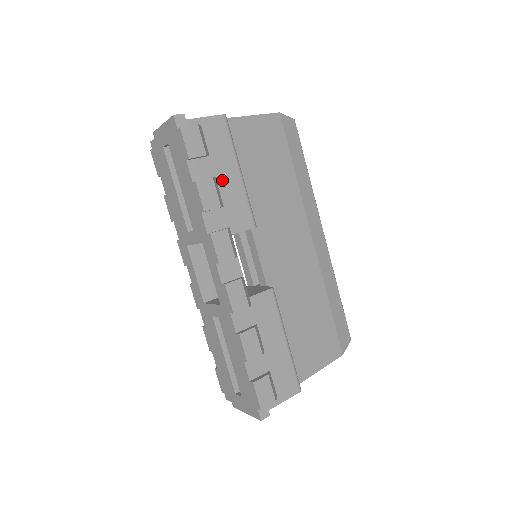
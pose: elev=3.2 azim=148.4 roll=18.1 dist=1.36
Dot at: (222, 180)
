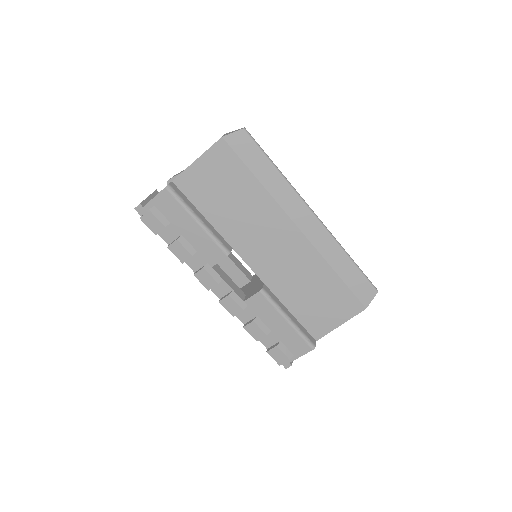
Dot at: (187, 234)
